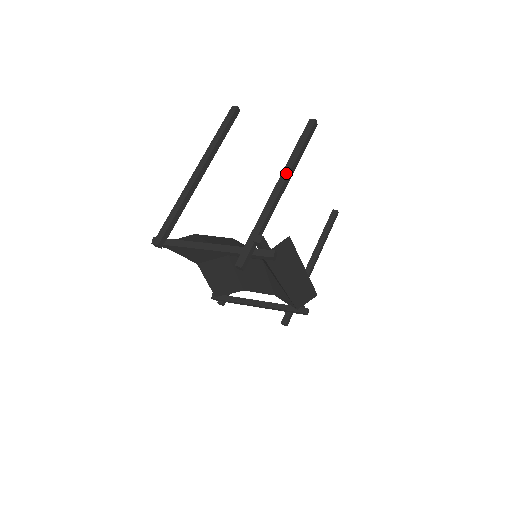
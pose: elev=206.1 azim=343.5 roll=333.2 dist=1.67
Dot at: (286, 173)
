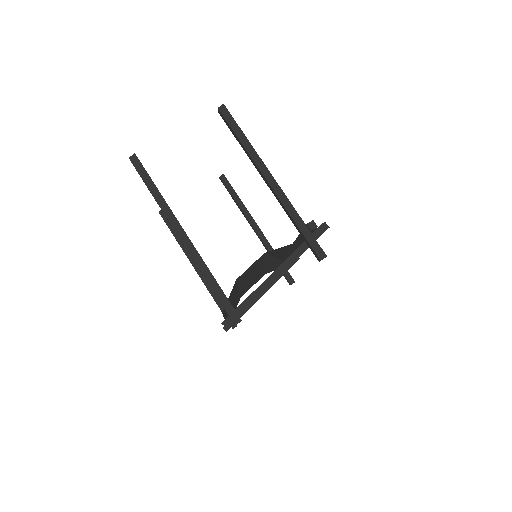
Dot at: (261, 163)
